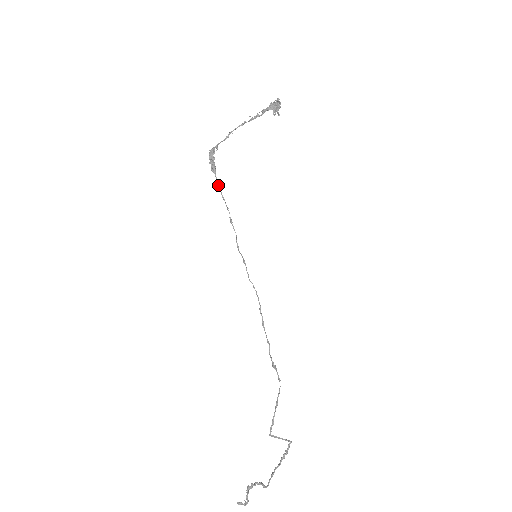
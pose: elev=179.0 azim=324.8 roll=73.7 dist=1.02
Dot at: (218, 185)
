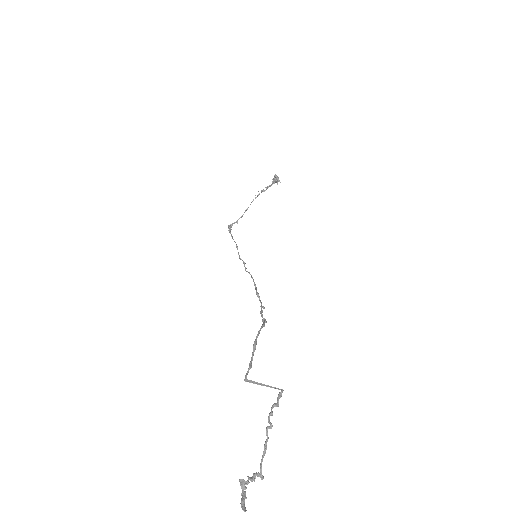
Dot at: (231, 236)
